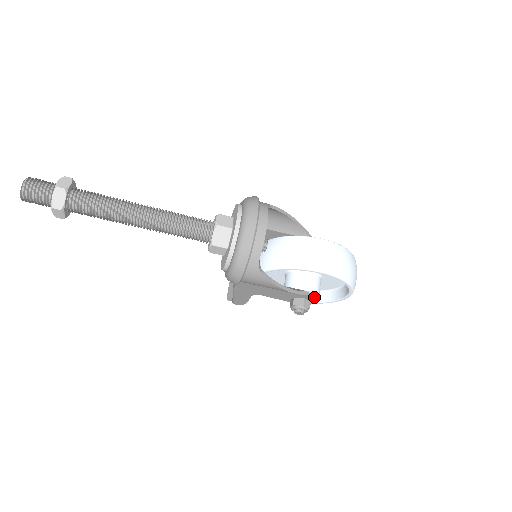
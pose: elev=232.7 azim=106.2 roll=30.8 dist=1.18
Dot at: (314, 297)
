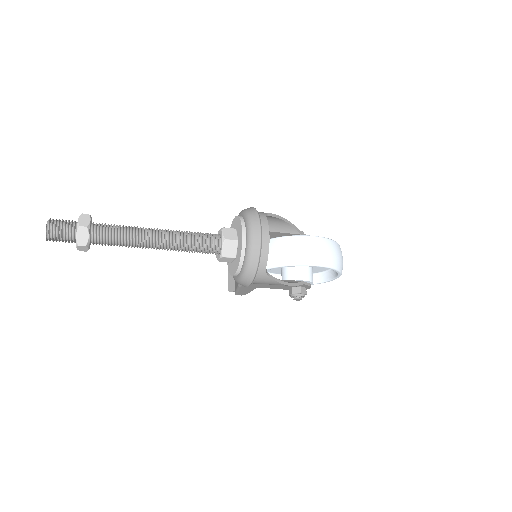
Dot at: (309, 284)
